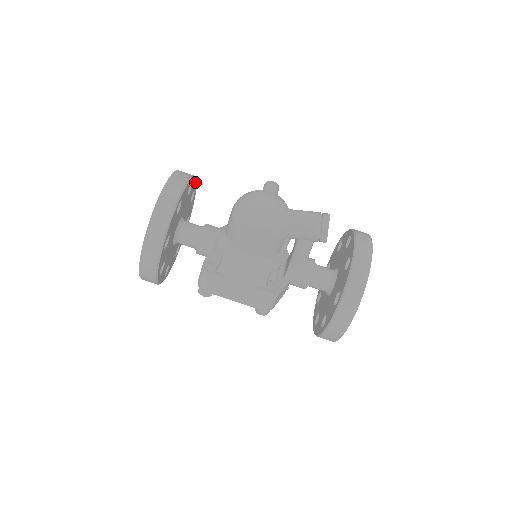
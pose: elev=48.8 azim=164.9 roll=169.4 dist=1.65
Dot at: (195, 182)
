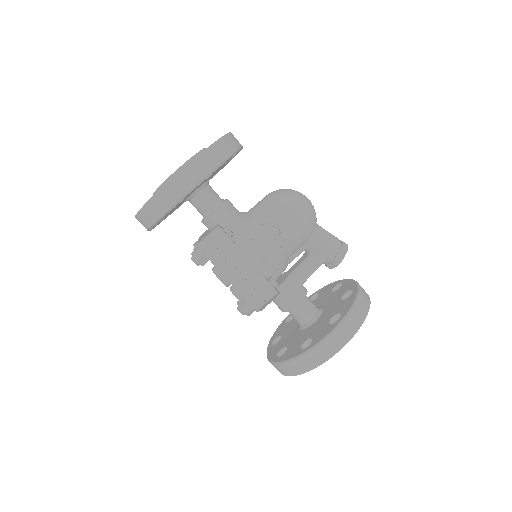
Dot at: (224, 166)
